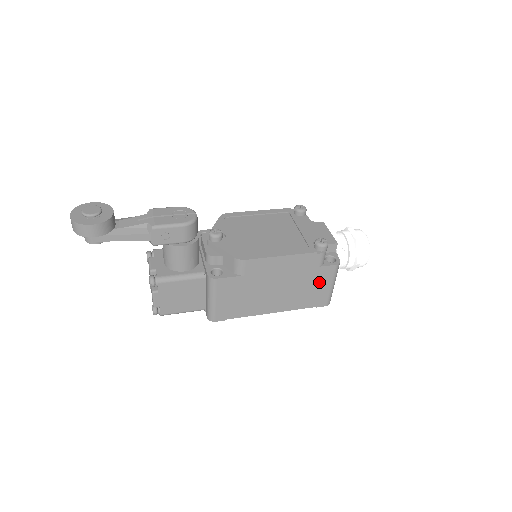
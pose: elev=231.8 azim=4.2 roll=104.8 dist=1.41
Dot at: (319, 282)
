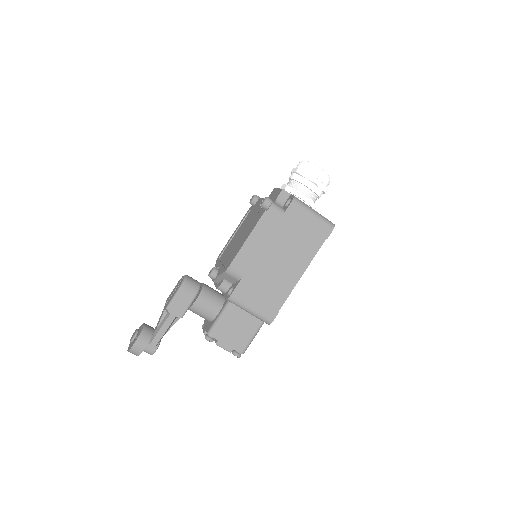
Dot at: (300, 223)
